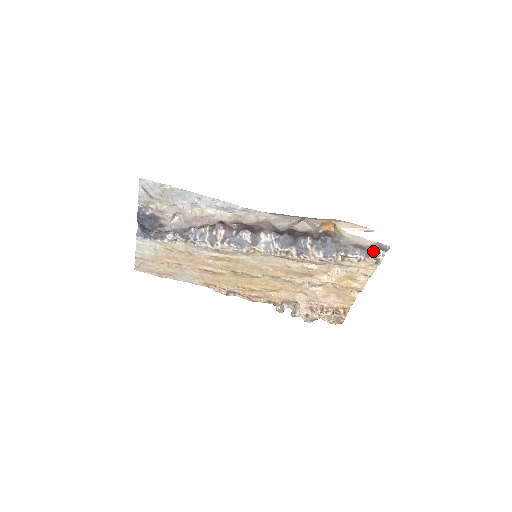
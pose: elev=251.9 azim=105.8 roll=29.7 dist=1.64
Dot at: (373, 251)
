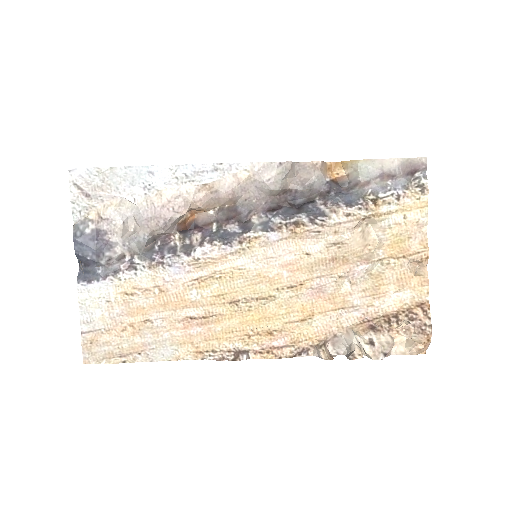
Dot at: (409, 178)
